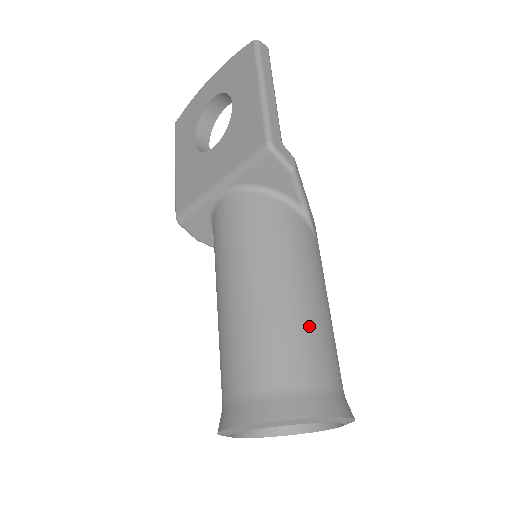
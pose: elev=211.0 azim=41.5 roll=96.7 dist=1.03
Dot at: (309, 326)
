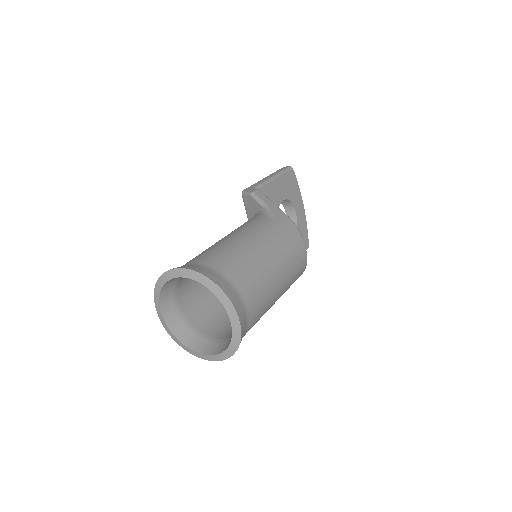
Dot at: (212, 247)
